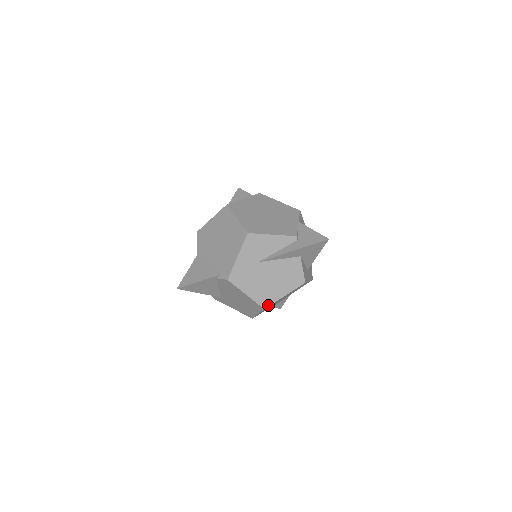
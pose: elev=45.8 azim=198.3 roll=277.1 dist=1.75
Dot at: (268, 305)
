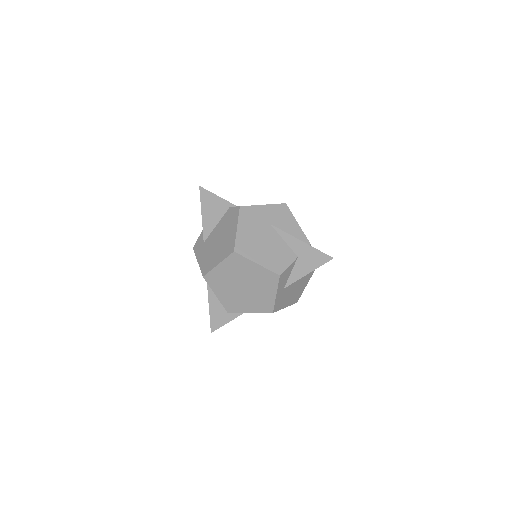
Dot at: (240, 253)
